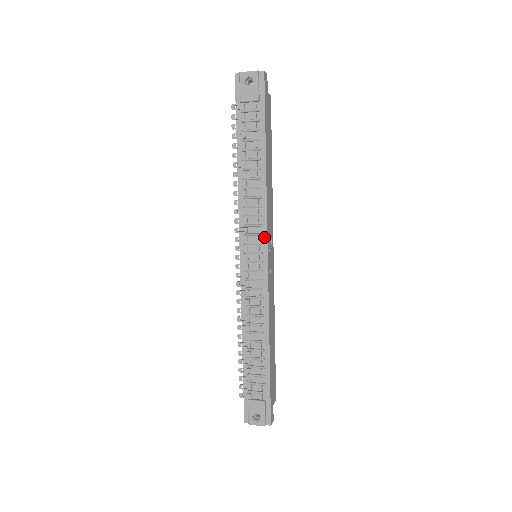
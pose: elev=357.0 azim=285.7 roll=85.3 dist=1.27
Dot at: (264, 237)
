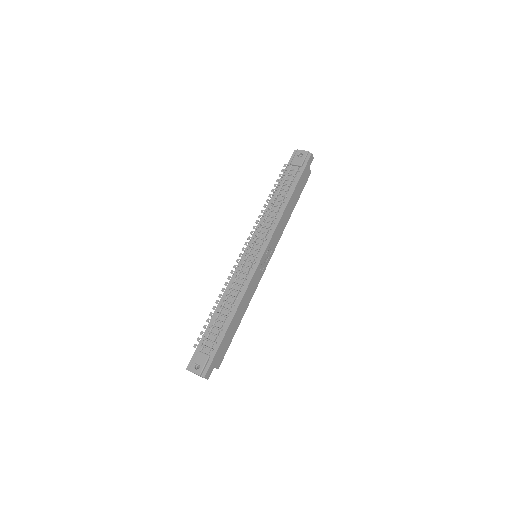
Dot at: (267, 242)
